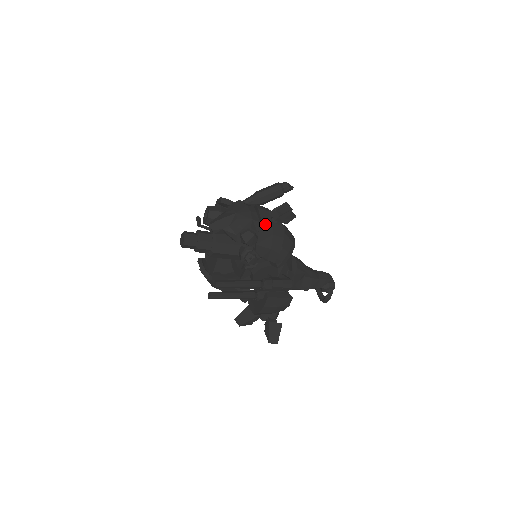
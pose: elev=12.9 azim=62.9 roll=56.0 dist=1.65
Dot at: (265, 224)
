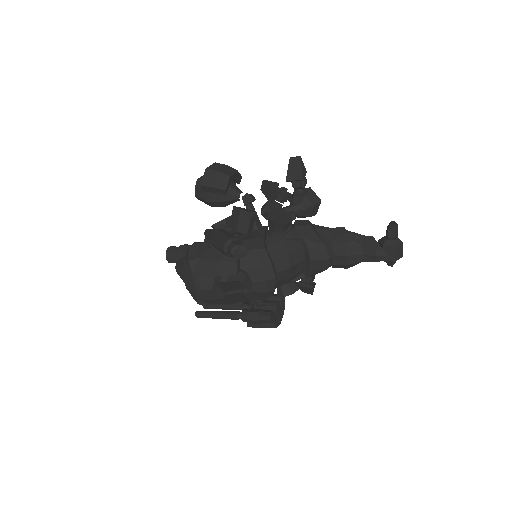
Dot at: (212, 301)
